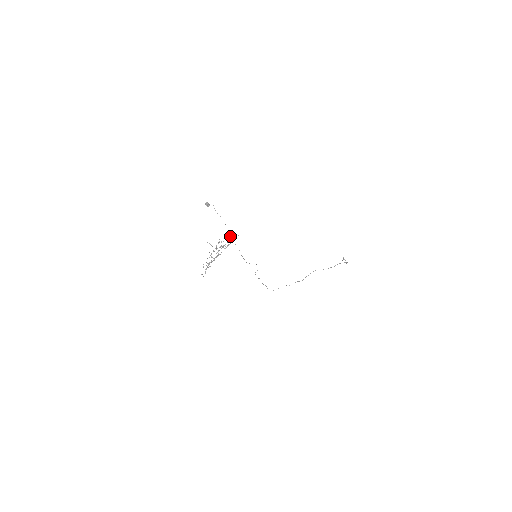
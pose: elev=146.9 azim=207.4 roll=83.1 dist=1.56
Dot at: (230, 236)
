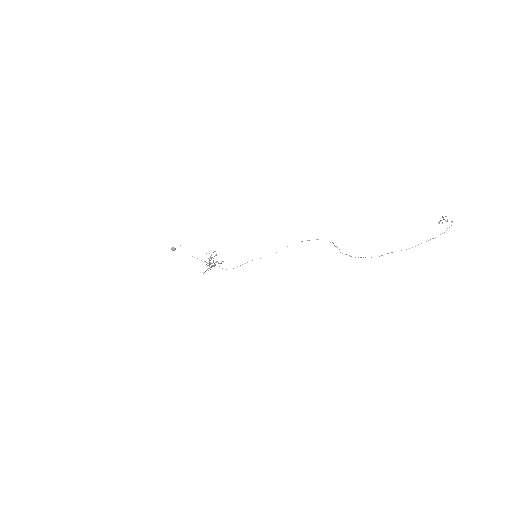
Dot at: occluded
